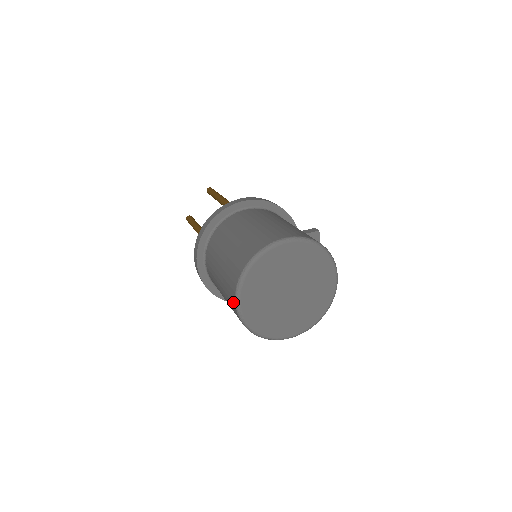
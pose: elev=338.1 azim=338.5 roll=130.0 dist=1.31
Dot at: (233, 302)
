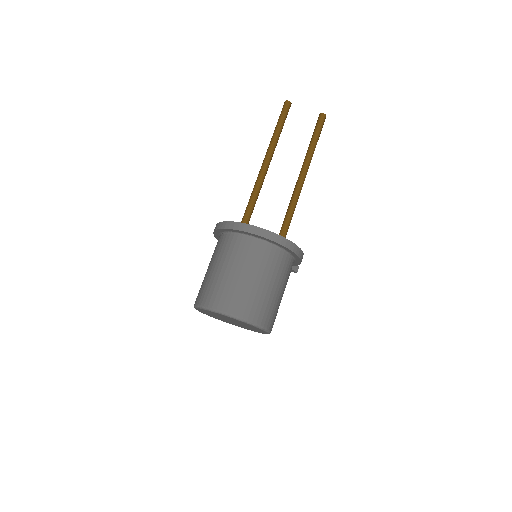
Dot at: (206, 302)
